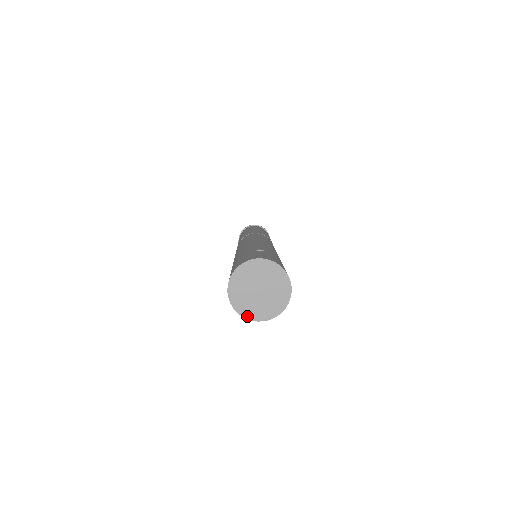
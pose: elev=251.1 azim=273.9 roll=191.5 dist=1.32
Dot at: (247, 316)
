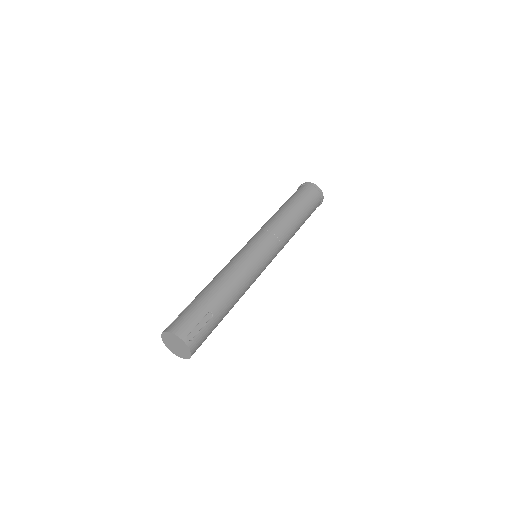
Dot at: (165, 343)
